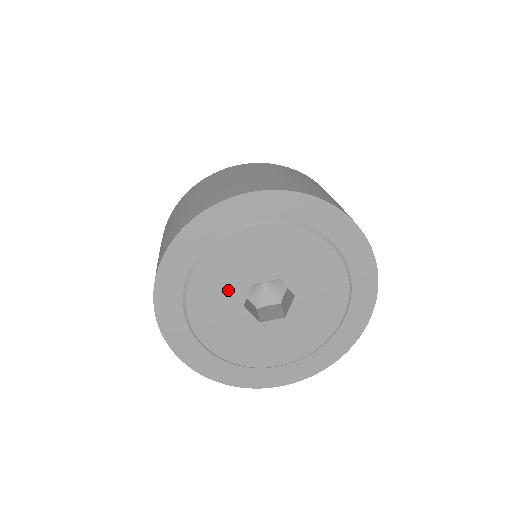
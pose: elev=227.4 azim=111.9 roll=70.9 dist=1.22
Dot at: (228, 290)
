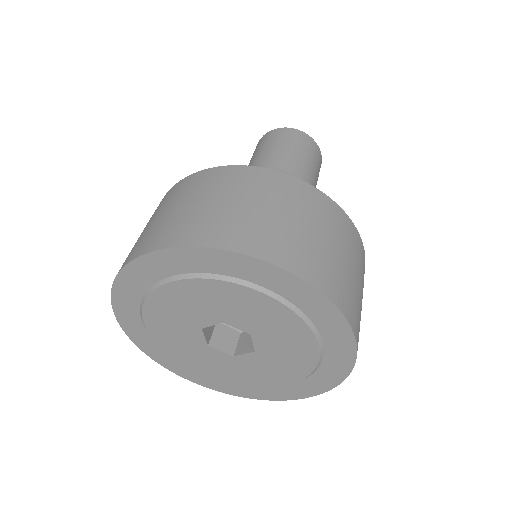
Dot at: (196, 312)
